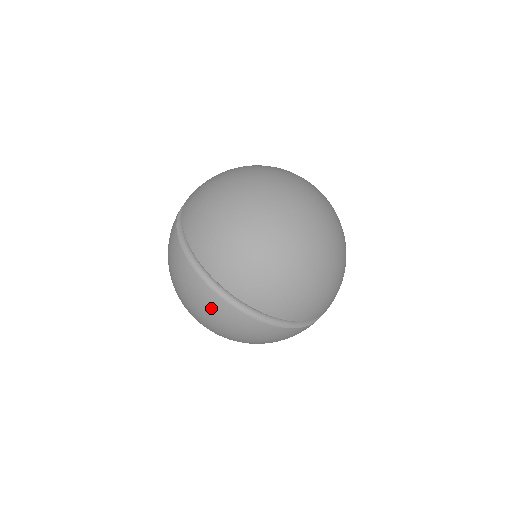
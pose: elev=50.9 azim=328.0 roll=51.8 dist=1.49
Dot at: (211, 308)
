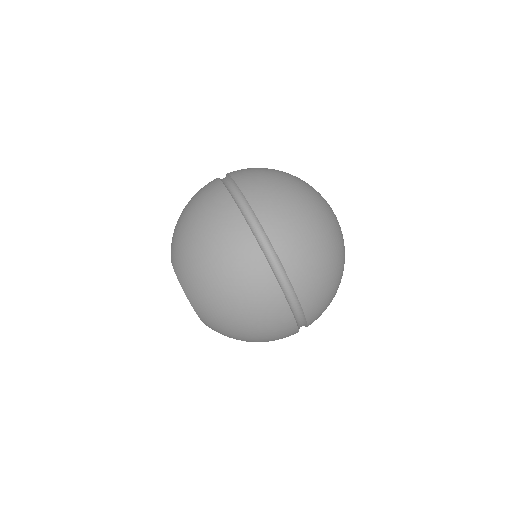
Dot at: (256, 283)
